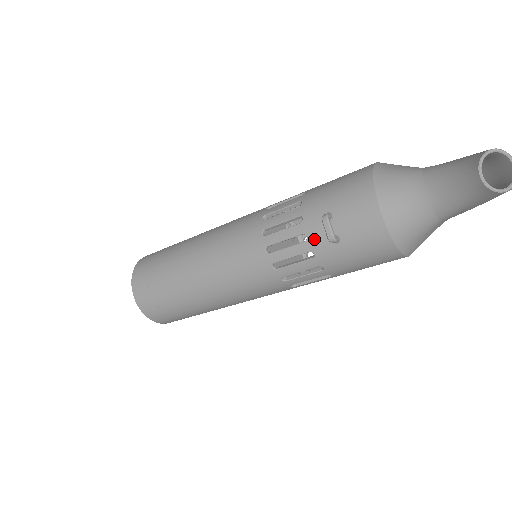
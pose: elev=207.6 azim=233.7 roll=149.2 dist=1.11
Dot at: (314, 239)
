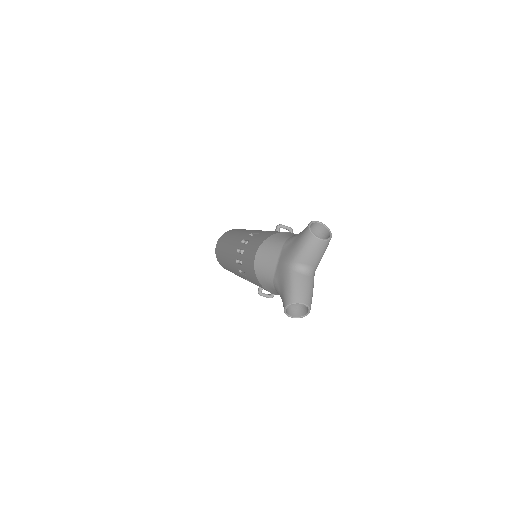
Dot at: occluded
